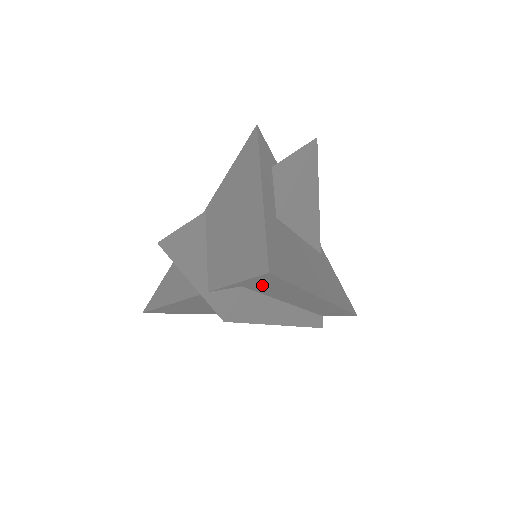
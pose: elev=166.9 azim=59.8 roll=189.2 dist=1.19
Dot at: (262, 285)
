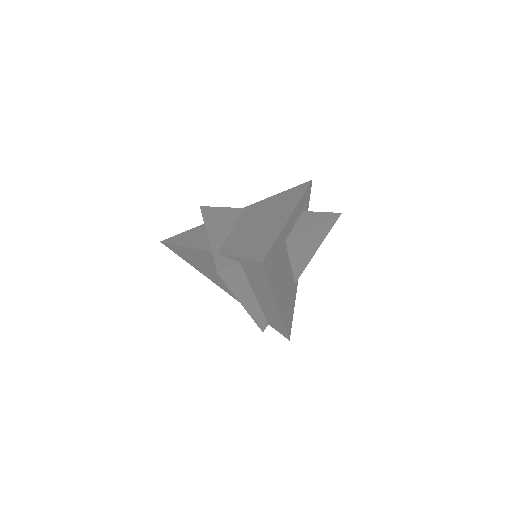
Dot at: (252, 269)
